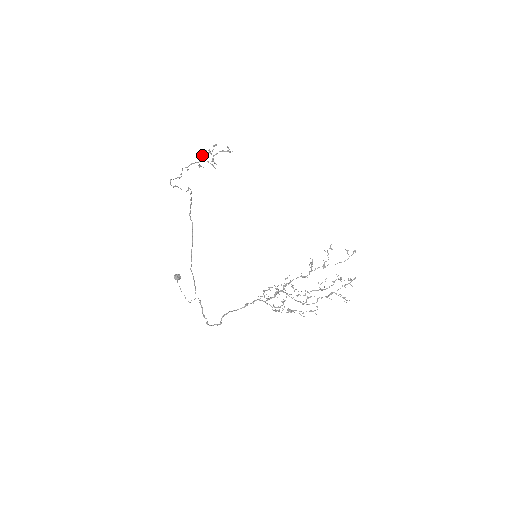
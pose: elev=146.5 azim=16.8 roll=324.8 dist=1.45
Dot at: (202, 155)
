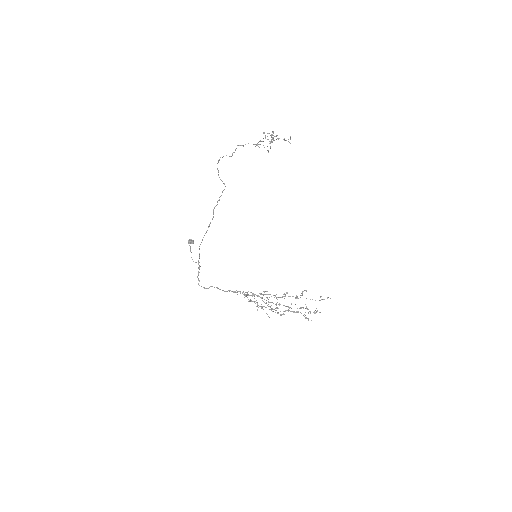
Dot at: occluded
